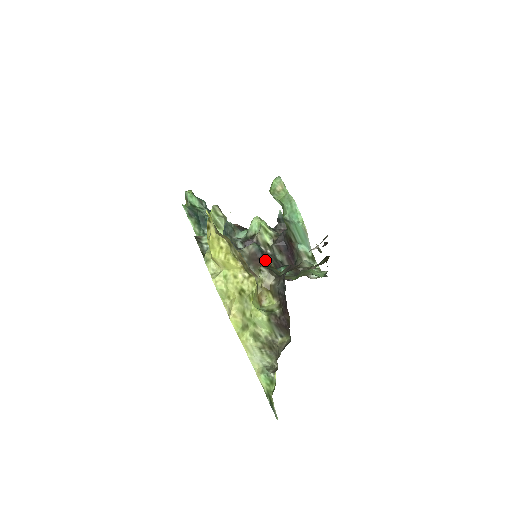
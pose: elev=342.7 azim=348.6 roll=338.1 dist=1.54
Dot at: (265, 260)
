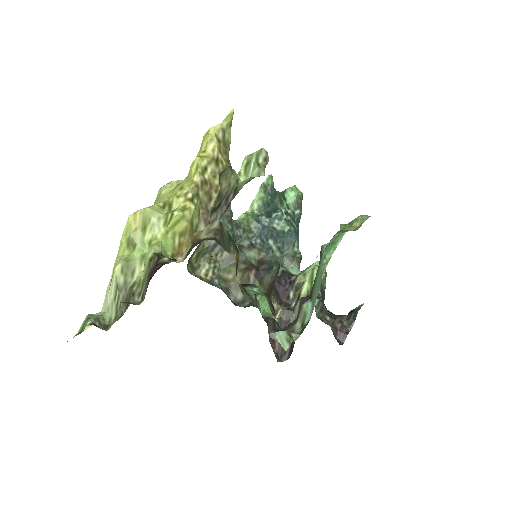
Dot at: (263, 278)
